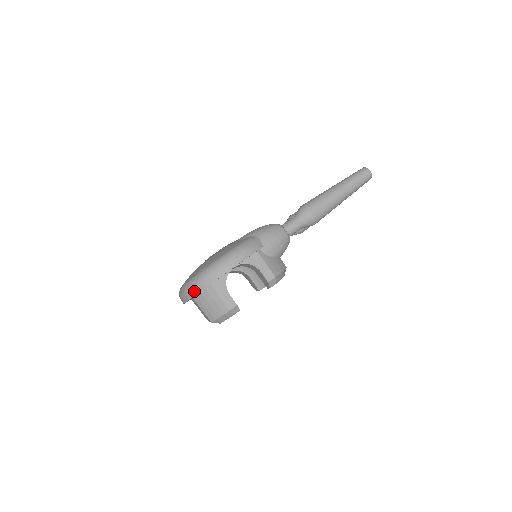
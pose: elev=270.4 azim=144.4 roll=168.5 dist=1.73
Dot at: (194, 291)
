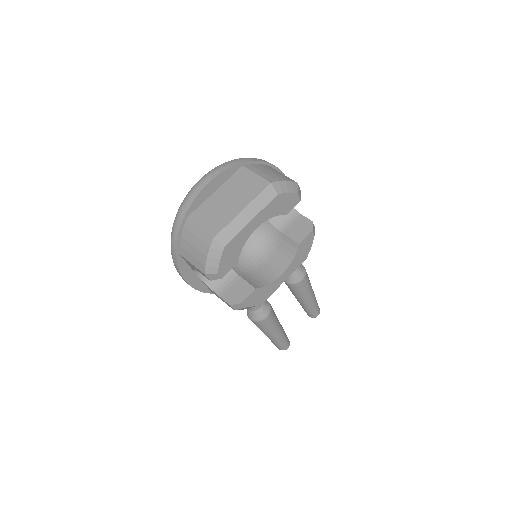
Dot at: (251, 159)
